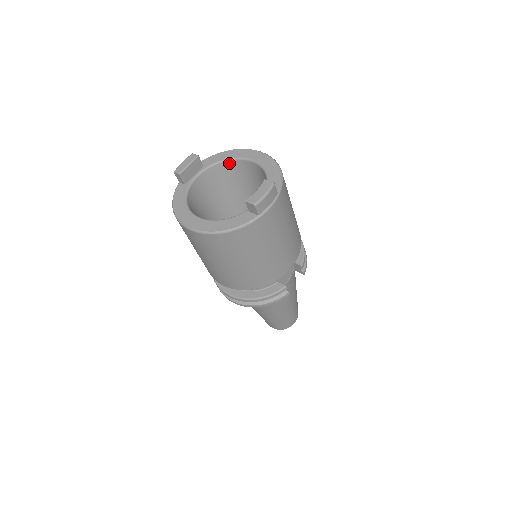
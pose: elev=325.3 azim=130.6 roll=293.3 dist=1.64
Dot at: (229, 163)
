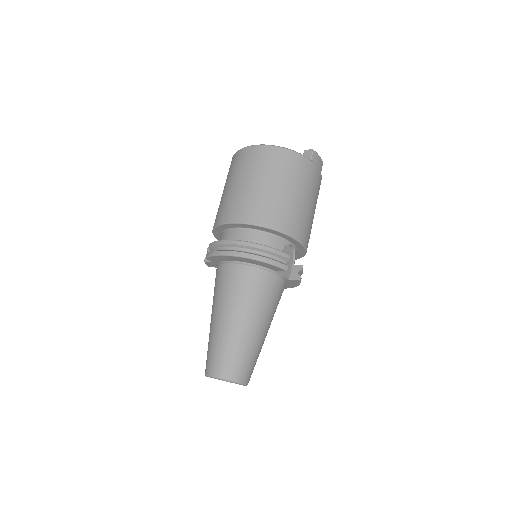
Dot at: occluded
